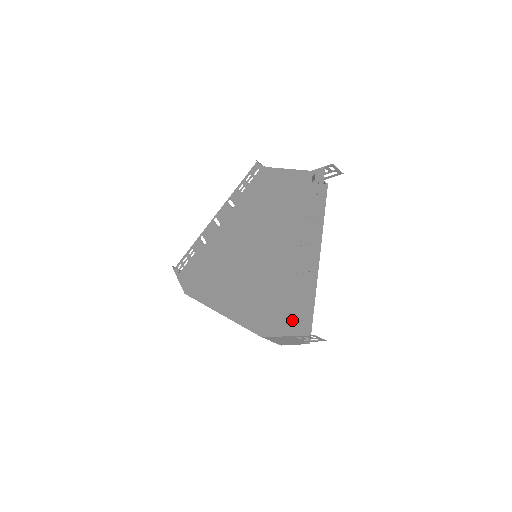
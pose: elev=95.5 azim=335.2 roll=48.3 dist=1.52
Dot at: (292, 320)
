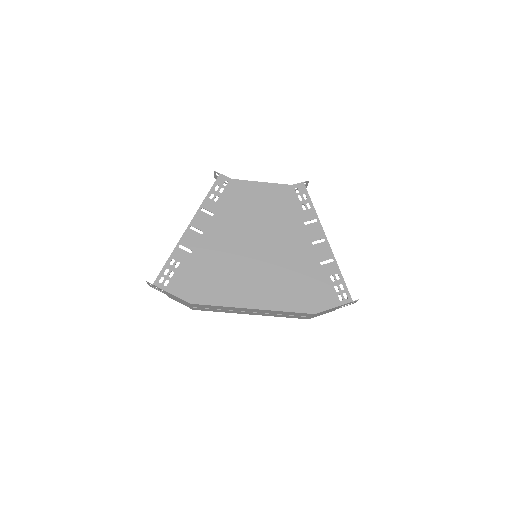
Dot at: (336, 295)
